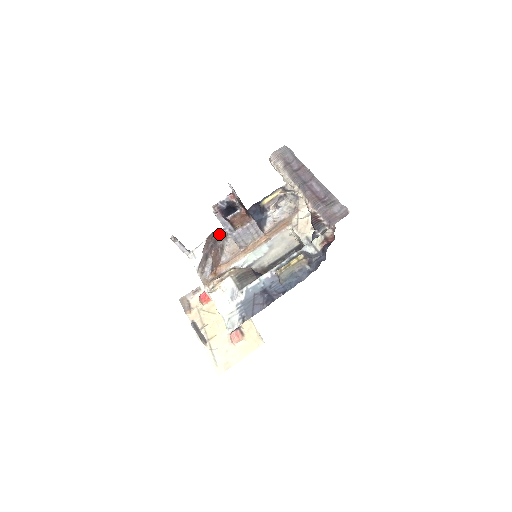
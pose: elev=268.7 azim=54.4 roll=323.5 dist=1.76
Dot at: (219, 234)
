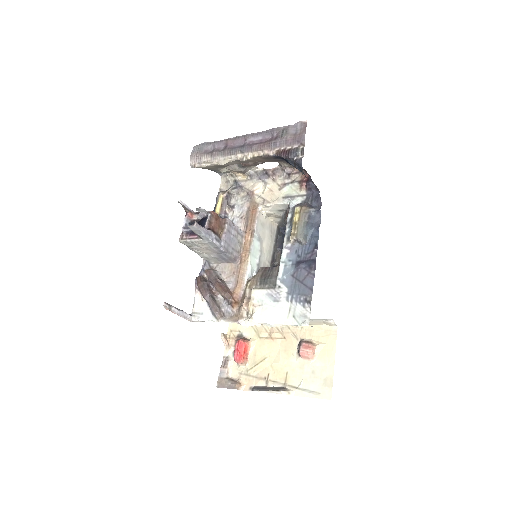
Dot at: (203, 275)
